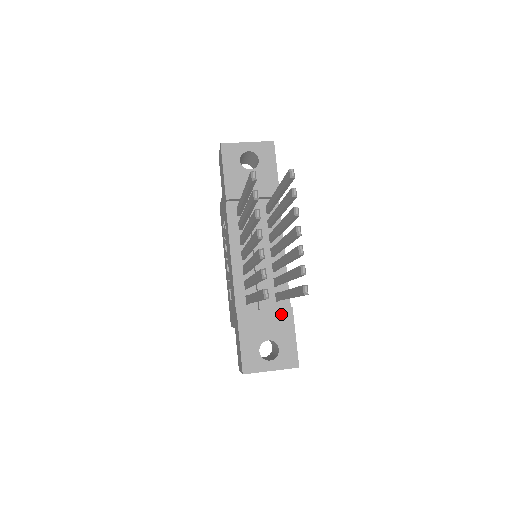
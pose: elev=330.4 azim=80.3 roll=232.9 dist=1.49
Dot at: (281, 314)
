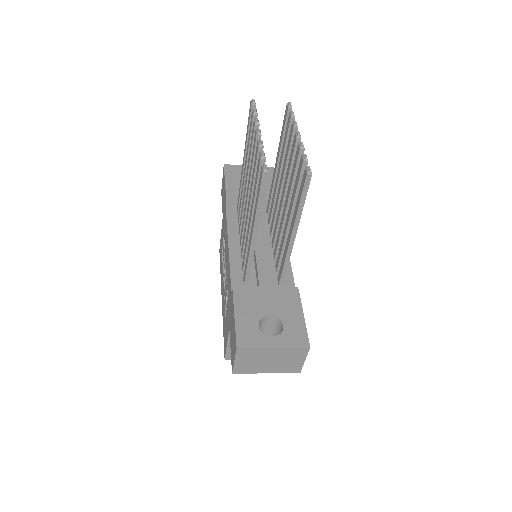
Dot at: (285, 292)
